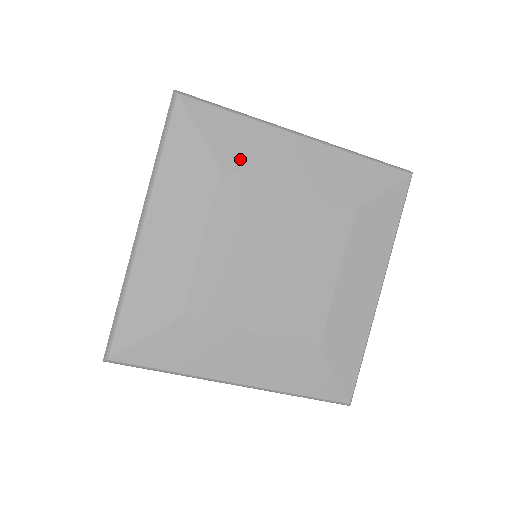
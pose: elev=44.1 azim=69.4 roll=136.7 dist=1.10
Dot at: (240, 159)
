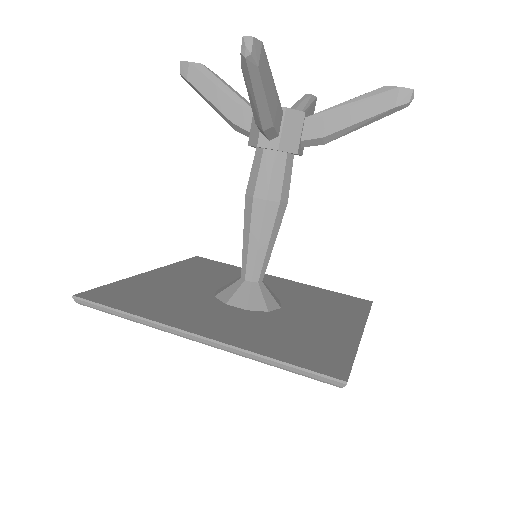
Dot at: occluded
